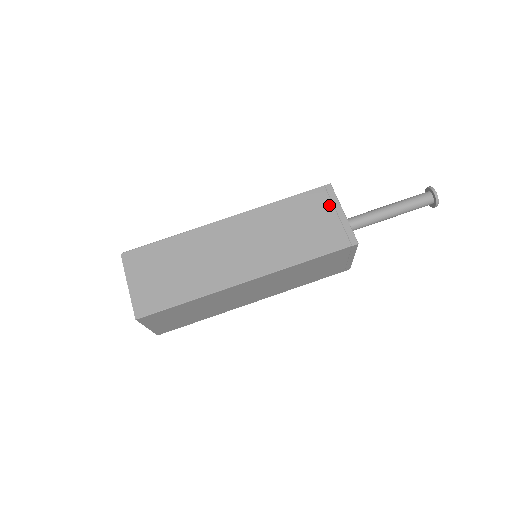
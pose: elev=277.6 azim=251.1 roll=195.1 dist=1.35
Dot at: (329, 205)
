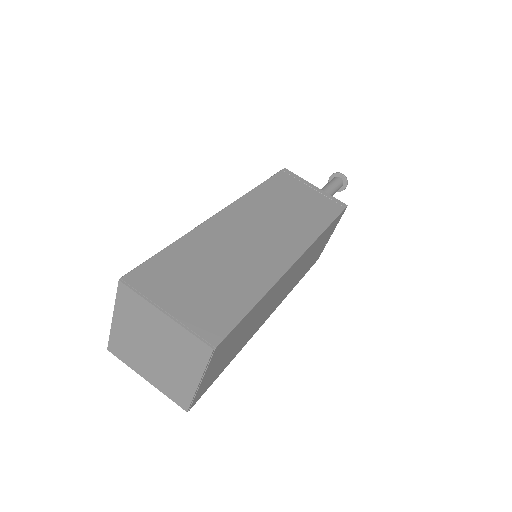
Dot at: (300, 183)
